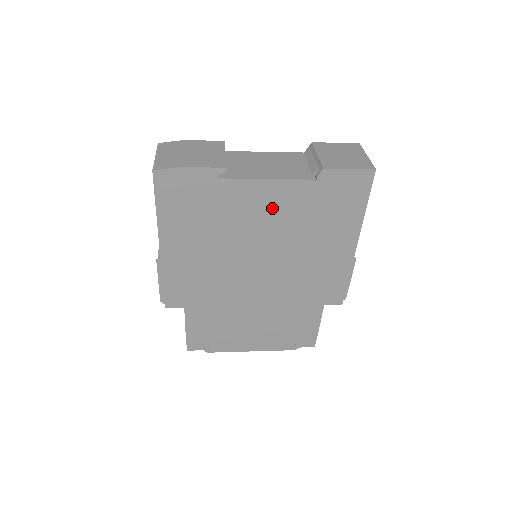
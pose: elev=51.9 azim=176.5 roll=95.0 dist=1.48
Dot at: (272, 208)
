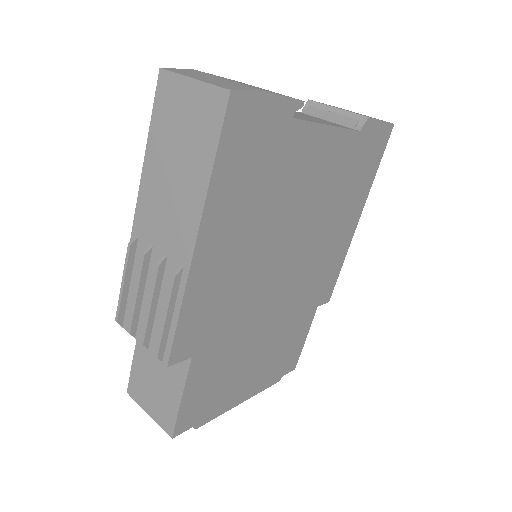
Dot at: (321, 170)
